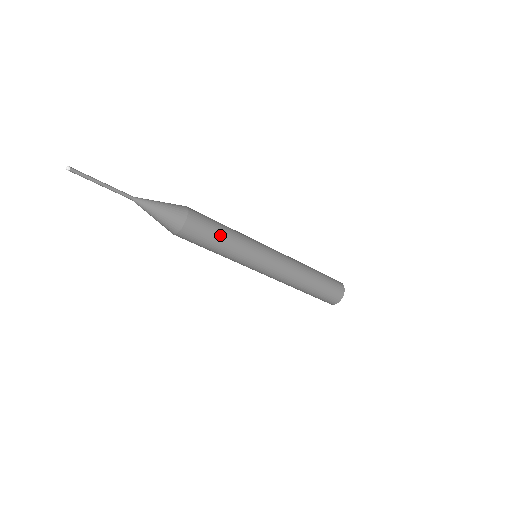
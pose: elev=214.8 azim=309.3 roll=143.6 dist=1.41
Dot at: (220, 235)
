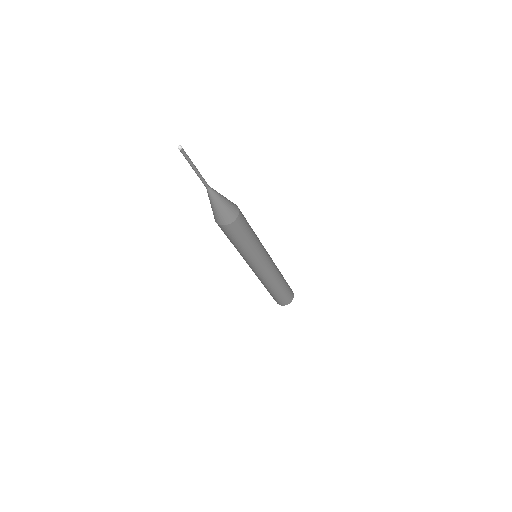
Dot at: (250, 226)
